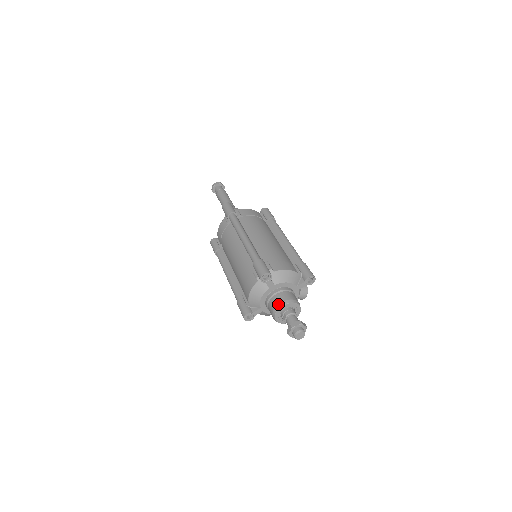
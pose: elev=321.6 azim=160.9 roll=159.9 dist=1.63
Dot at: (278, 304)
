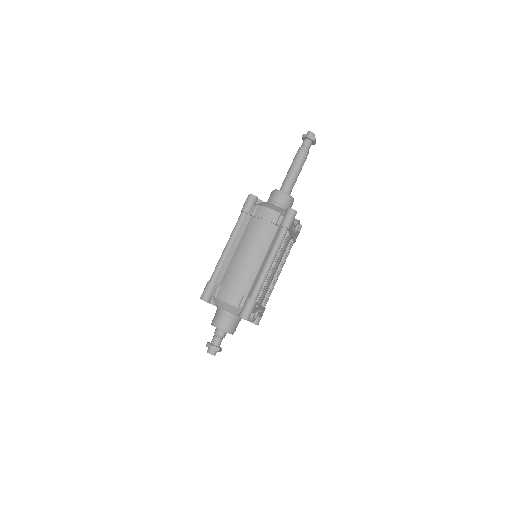
Dot at: (212, 321)
